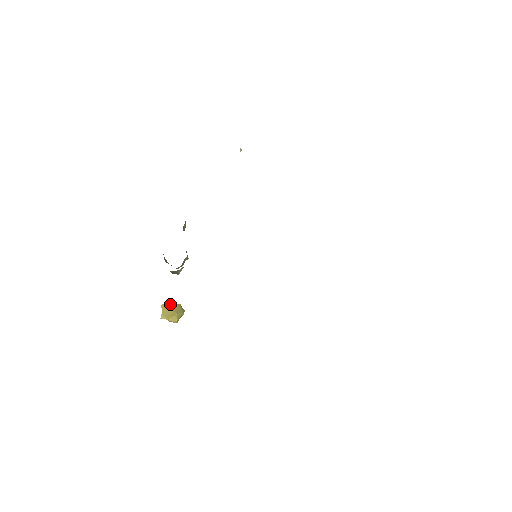
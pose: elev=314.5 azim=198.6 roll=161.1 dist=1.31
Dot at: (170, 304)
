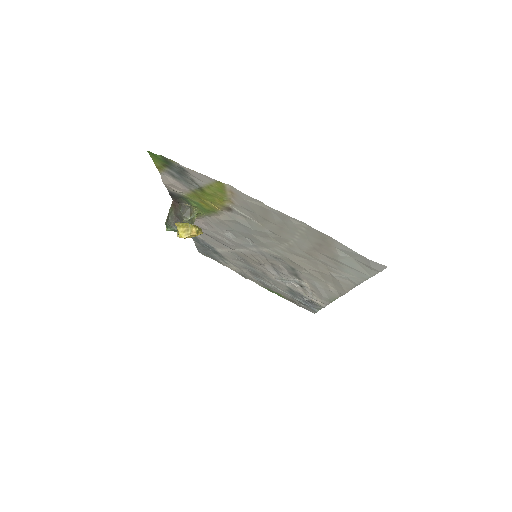
Dot at: occluded
